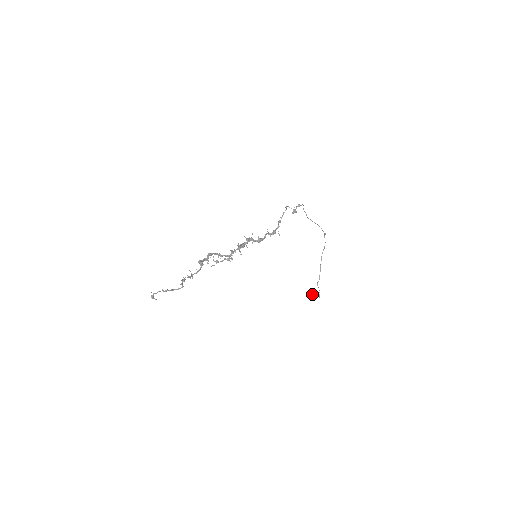
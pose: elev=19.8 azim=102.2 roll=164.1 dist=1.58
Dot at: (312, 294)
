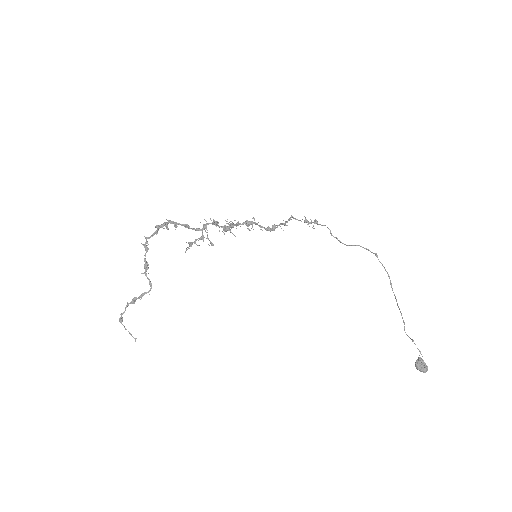
Dot at: (415, 365)
